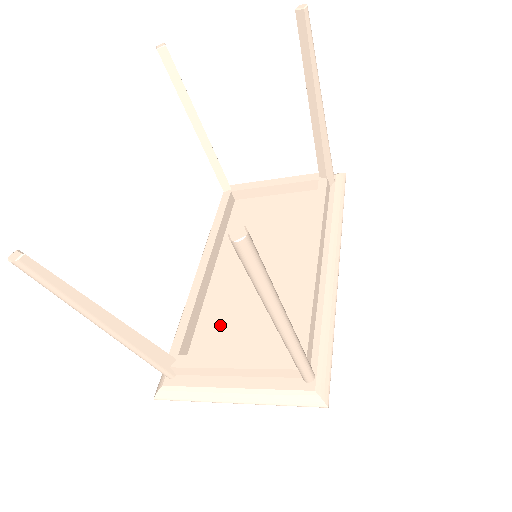
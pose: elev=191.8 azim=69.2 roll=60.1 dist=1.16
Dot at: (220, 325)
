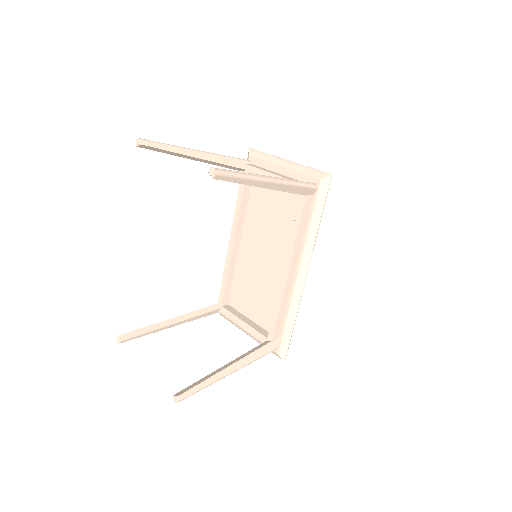
Dot at: (242, 289)
